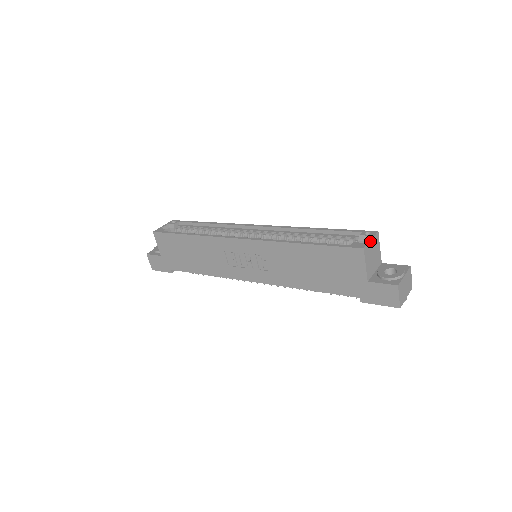
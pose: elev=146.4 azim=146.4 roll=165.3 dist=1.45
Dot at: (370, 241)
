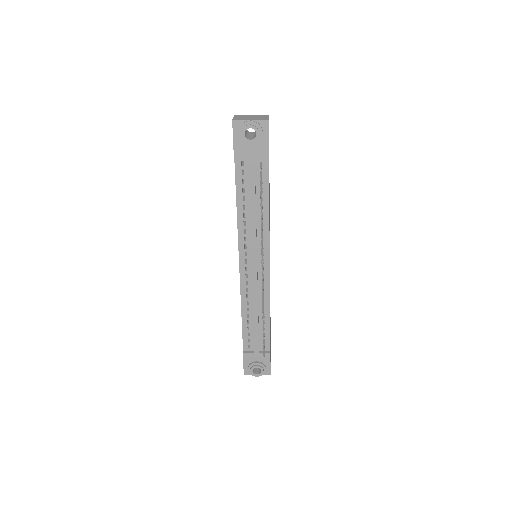
Dot at: occluded
